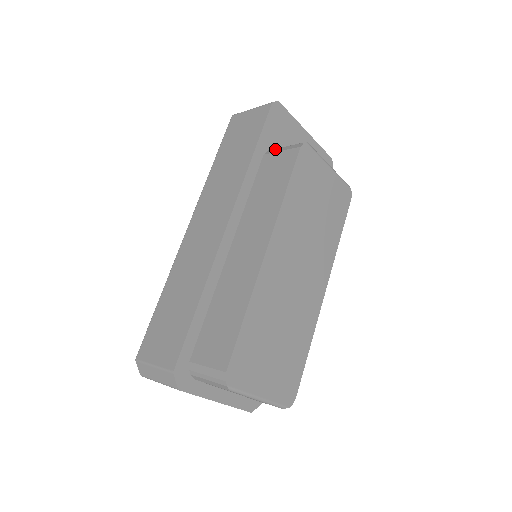
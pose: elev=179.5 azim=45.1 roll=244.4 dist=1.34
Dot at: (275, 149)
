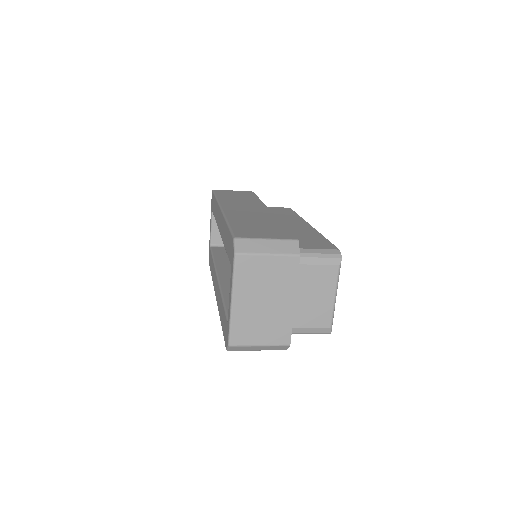
Dot at: occluded
